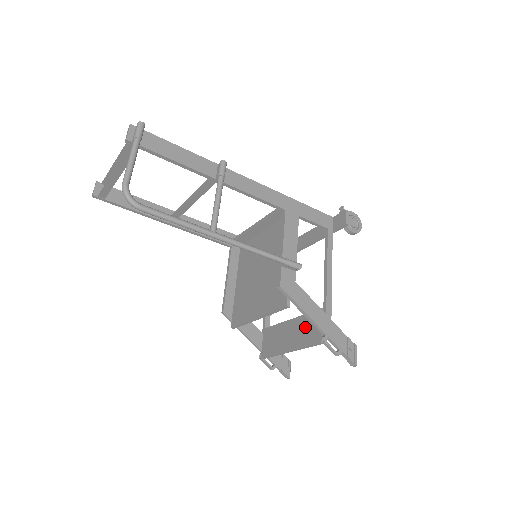
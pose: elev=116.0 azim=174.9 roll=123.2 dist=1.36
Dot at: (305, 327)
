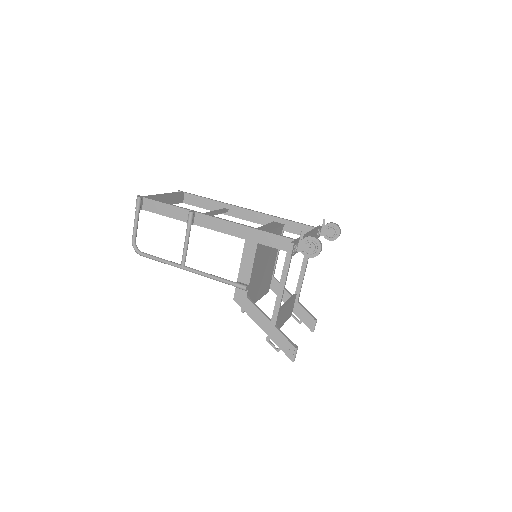
Dot at: occluded
